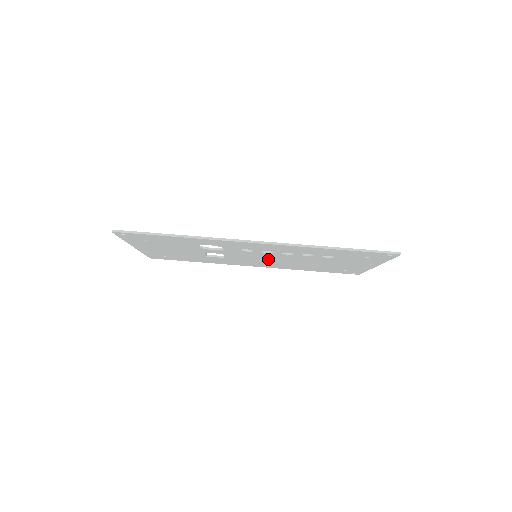
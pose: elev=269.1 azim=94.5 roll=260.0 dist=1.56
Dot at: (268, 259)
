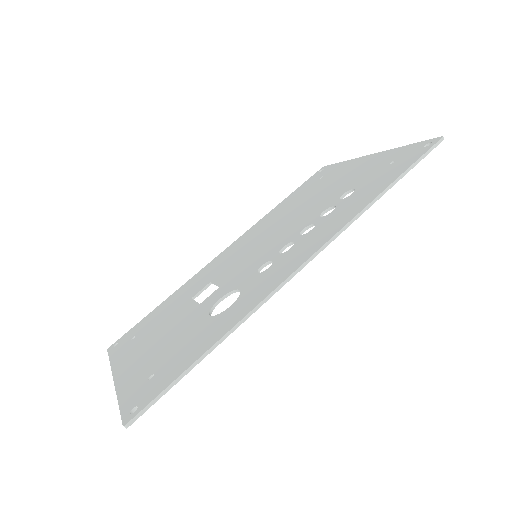
Dot at: occluded
